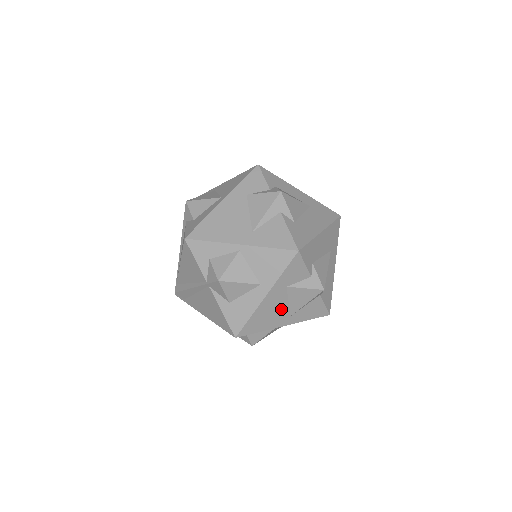
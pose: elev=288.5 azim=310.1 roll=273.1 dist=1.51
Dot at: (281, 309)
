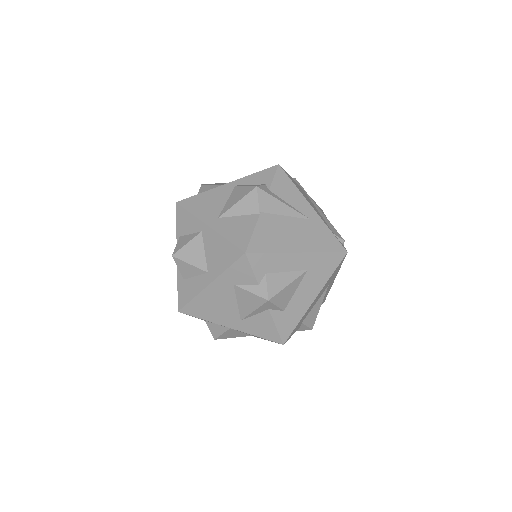
Dot at: occluded
